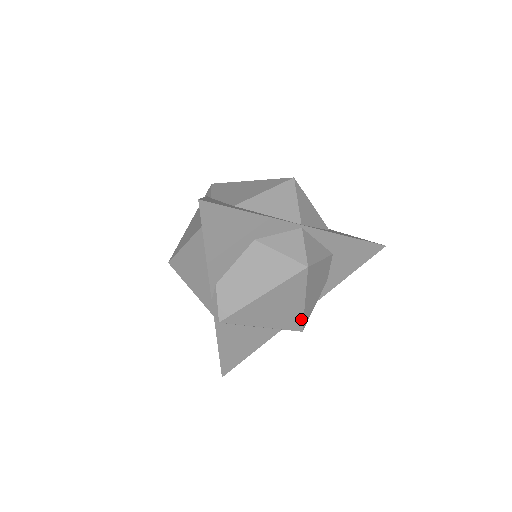
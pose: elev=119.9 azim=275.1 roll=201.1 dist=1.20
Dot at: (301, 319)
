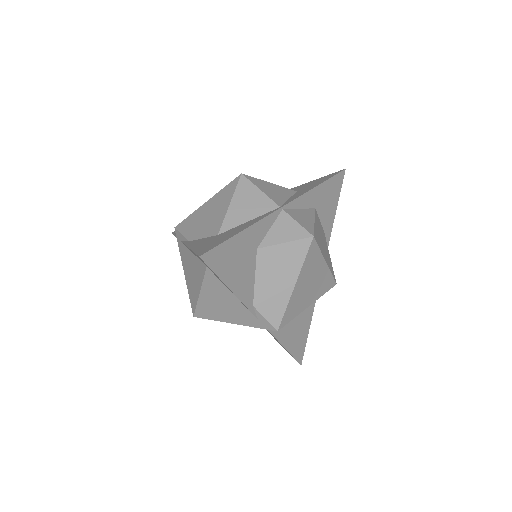
Dot at: (330, 276)
